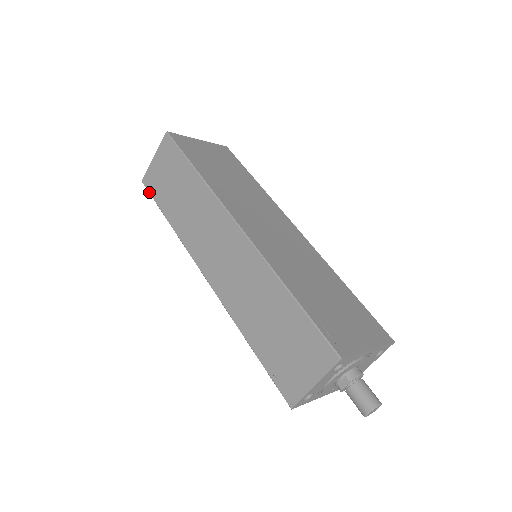
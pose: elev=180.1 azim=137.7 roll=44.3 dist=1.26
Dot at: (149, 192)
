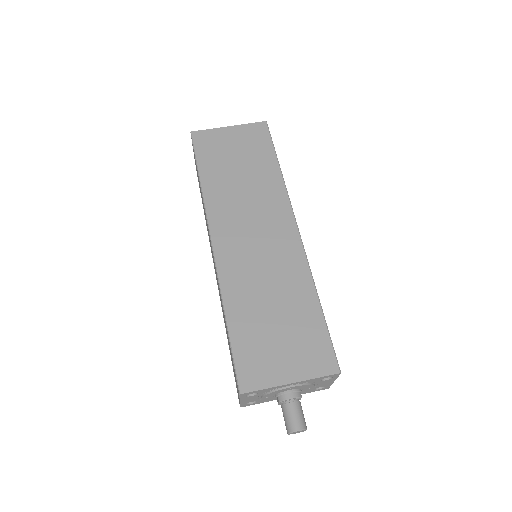
Dot at: occluded
